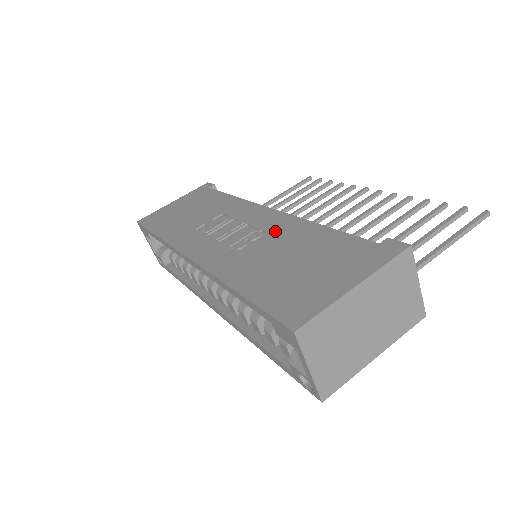
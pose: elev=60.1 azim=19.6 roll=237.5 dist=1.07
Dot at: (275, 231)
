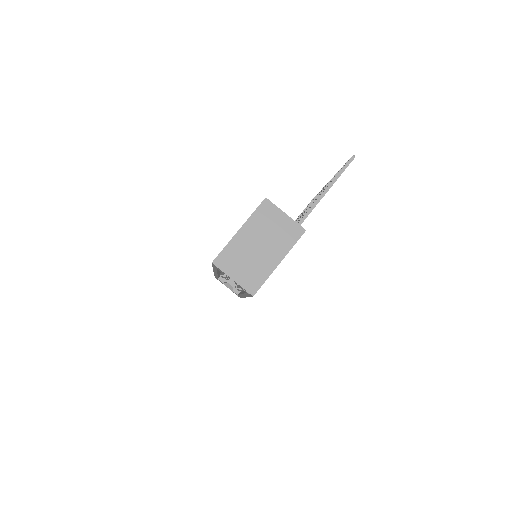
Dot at: occluded
